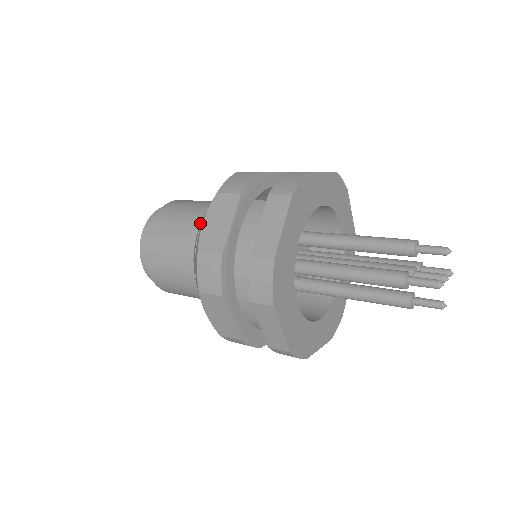
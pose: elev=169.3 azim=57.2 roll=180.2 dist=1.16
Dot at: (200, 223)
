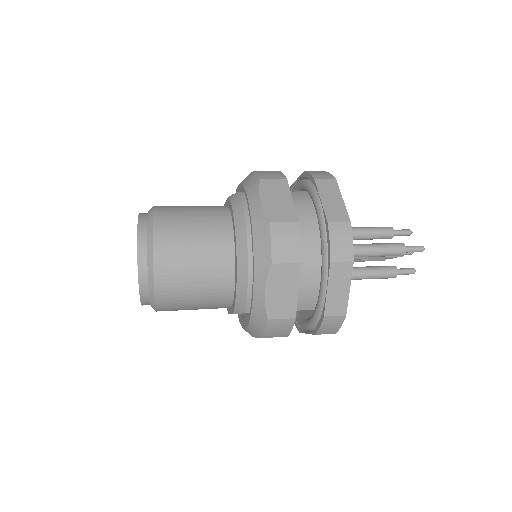
Dot at: (222, 215)
